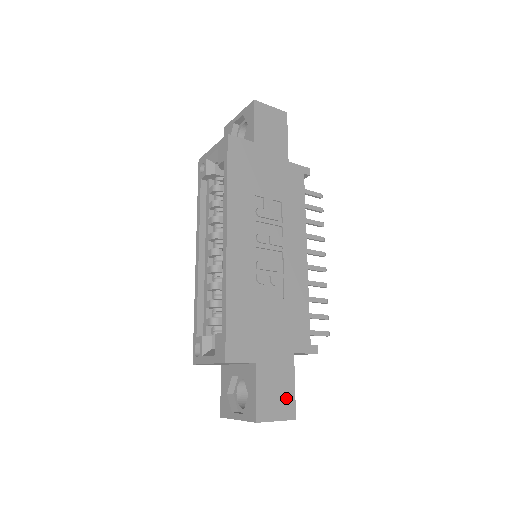
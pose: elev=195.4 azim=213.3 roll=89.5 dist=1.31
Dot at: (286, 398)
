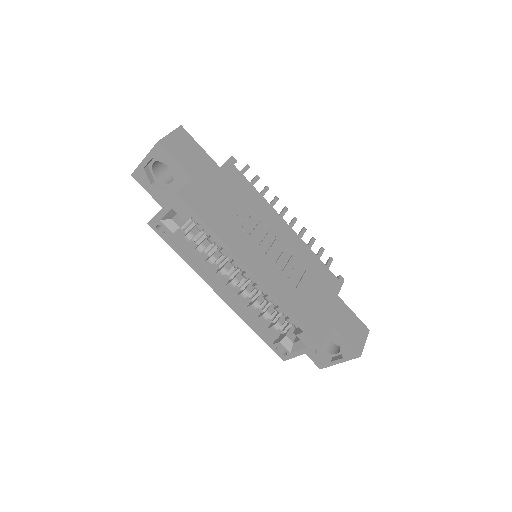
Dot at: (357, 325)
